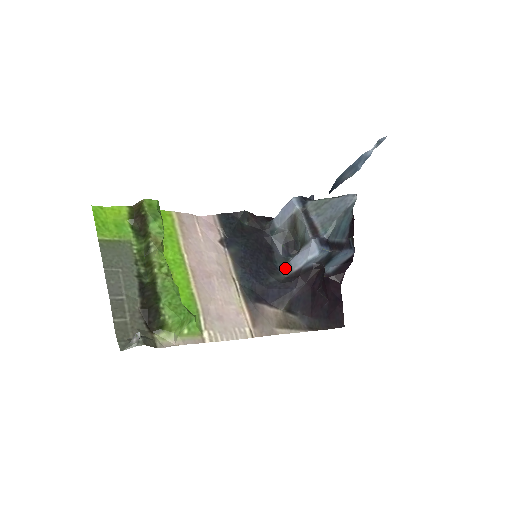
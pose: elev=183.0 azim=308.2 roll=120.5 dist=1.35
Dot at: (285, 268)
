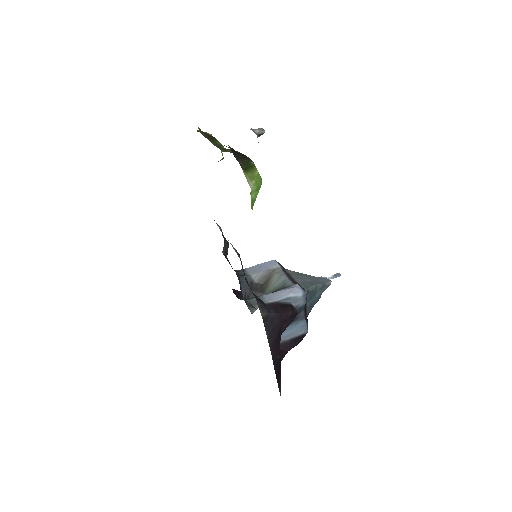
Dot at: (255, 299)
